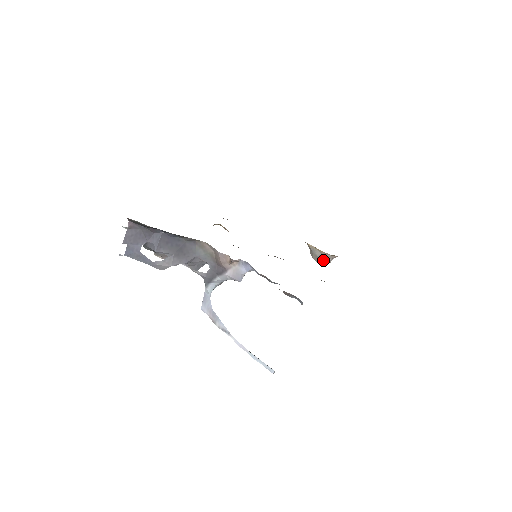
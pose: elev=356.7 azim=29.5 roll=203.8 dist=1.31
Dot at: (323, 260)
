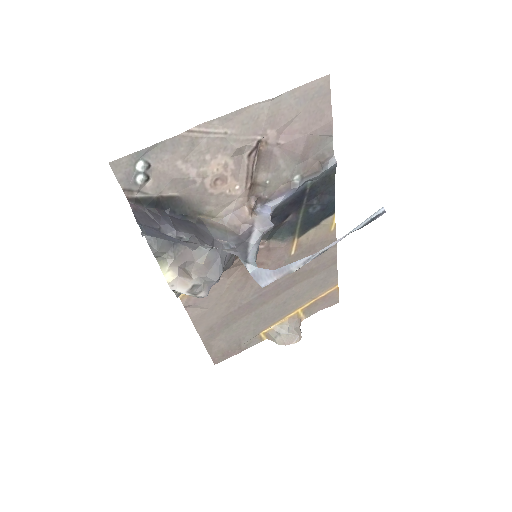
Dot at: (295, 332)
